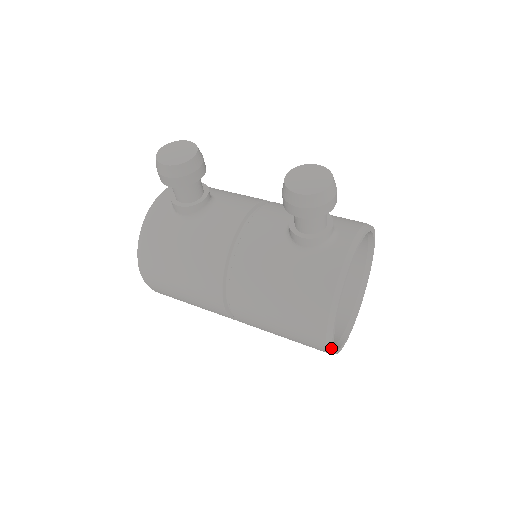
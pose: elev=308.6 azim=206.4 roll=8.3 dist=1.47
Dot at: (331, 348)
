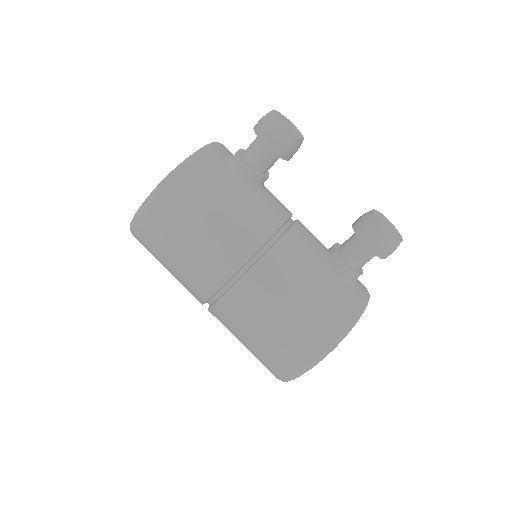
Dot at: (305, 372)
